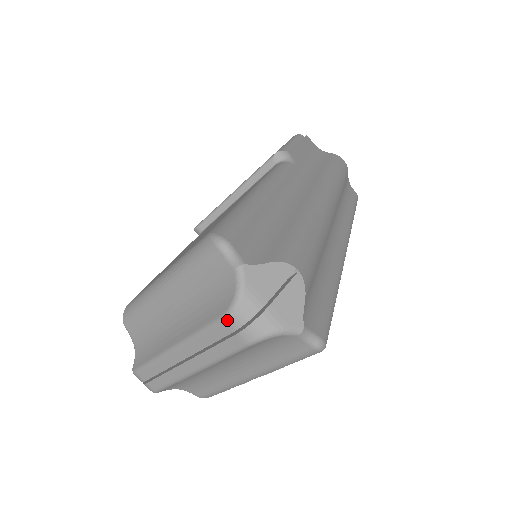
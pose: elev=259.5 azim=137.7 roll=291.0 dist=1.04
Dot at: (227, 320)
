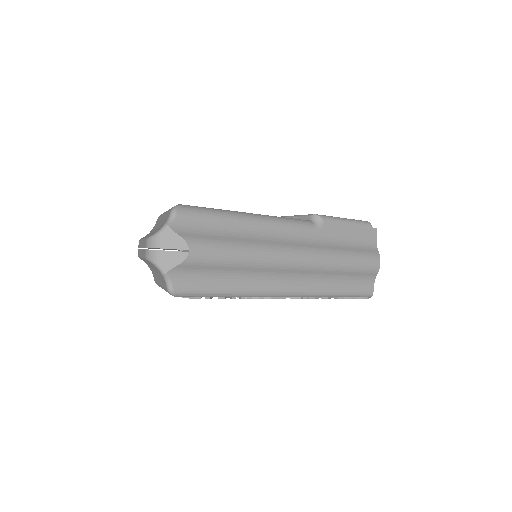
Dot at: (146, 240)
